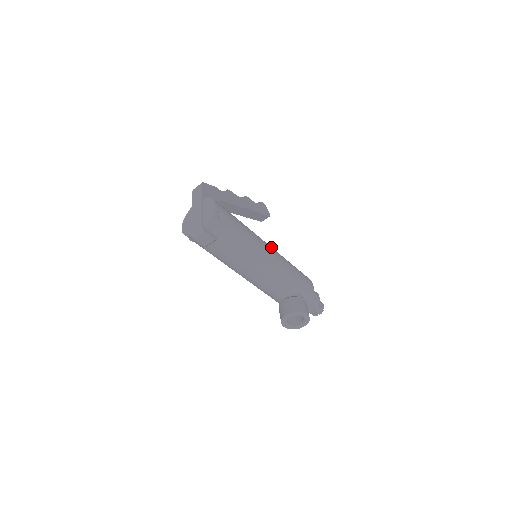
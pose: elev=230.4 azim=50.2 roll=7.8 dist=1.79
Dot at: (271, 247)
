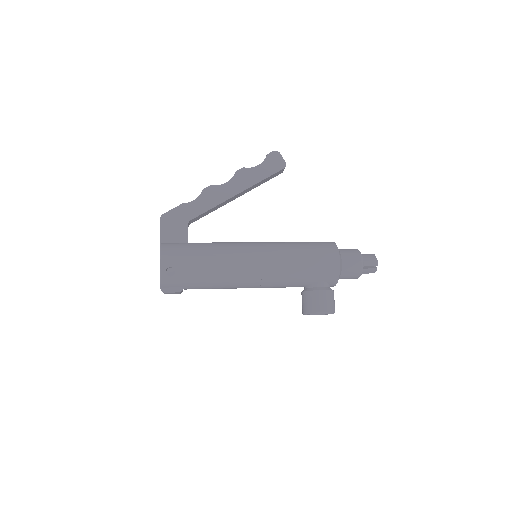
Dot at: (259, 253)
